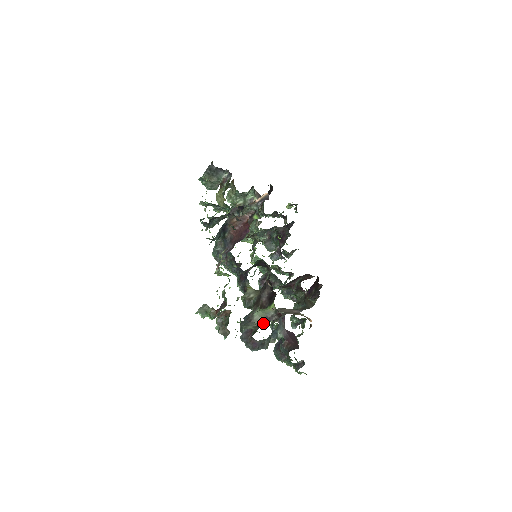
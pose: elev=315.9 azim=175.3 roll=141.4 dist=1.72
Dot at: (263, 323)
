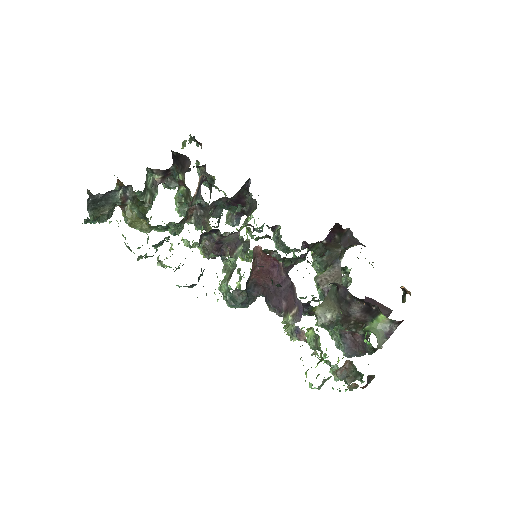
Dot at: (386, 340)
